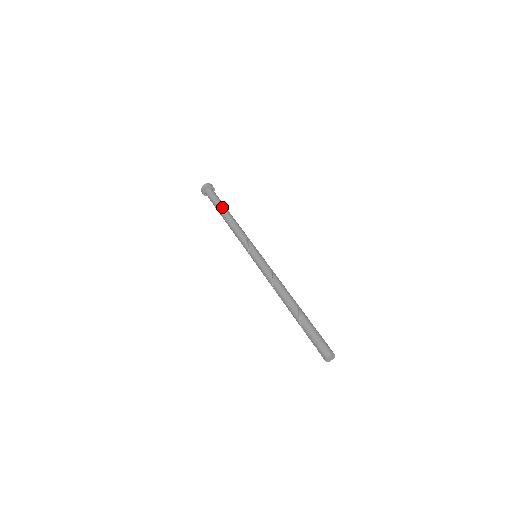
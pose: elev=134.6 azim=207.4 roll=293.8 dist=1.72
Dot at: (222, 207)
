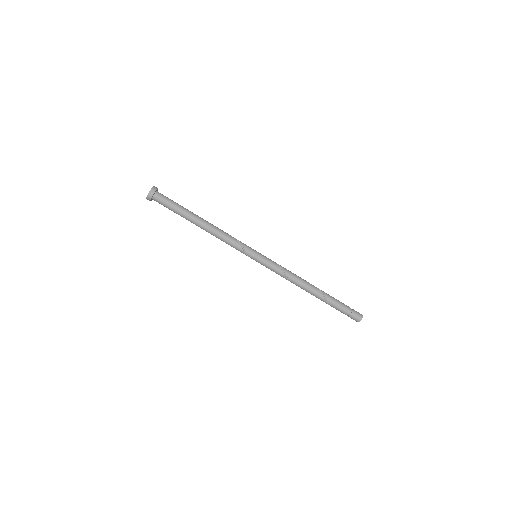
Dot at: (189, 215)
